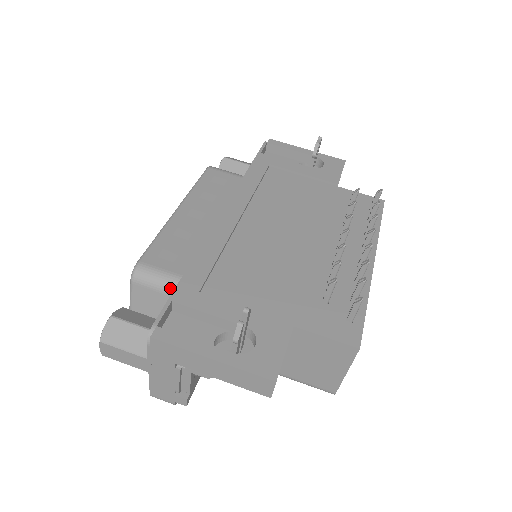
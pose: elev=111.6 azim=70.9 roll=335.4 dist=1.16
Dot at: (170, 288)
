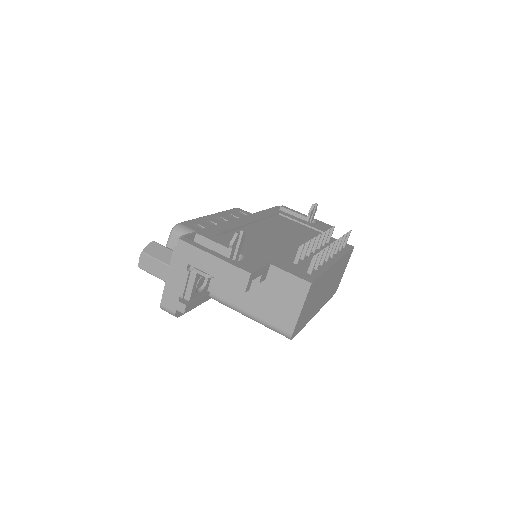
Dot at: occluded
